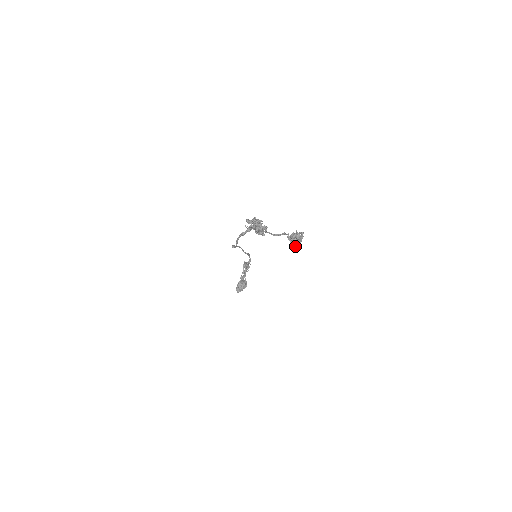
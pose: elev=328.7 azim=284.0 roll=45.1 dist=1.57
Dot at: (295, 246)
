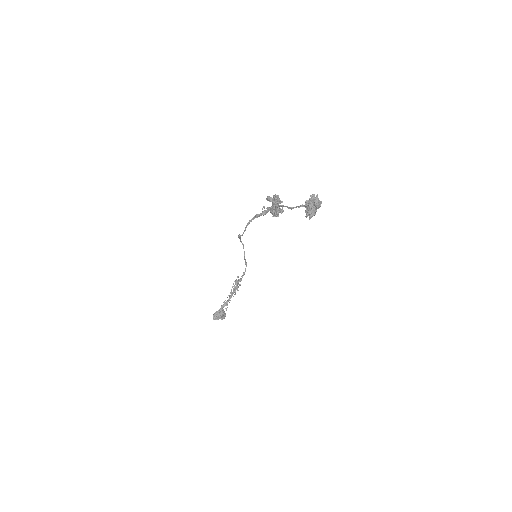
Dot at: (310, 210)
